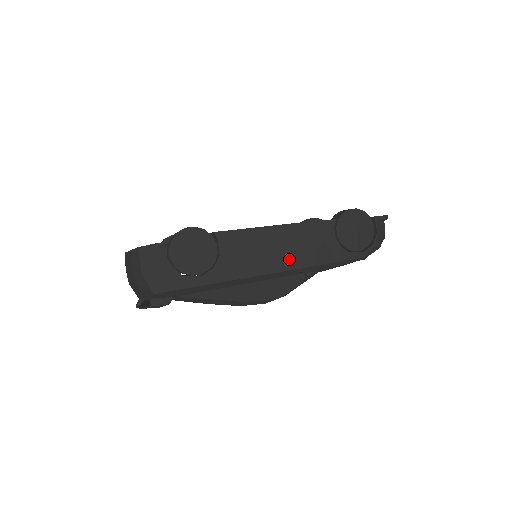
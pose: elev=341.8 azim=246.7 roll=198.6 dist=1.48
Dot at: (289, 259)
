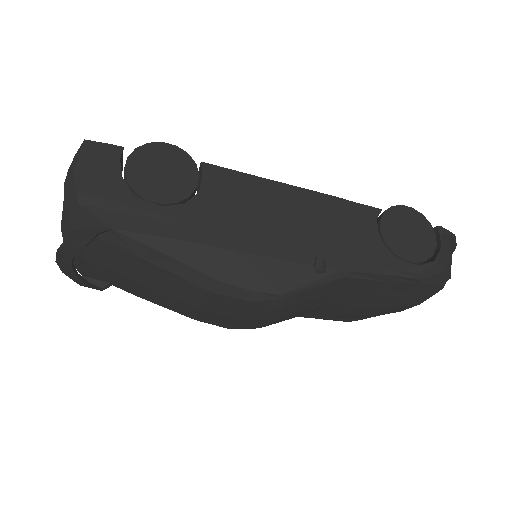
Dot at: (302, 233)
